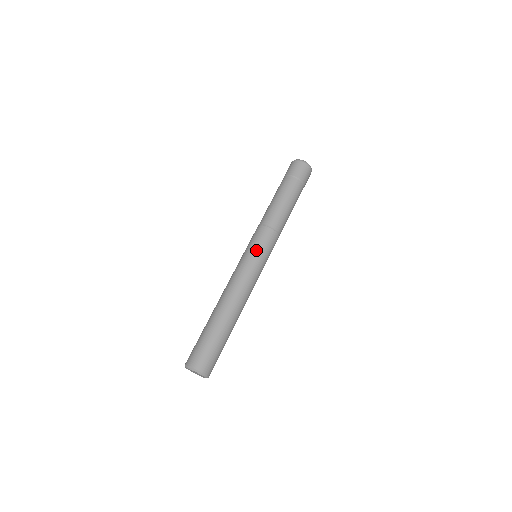
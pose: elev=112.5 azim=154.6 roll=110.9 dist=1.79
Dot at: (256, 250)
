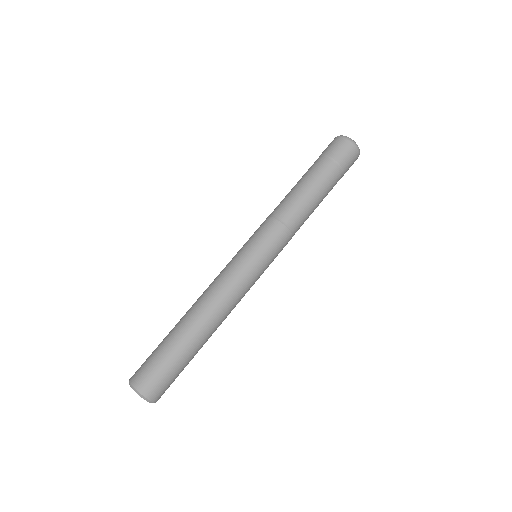
Dot at: (253, 248)
